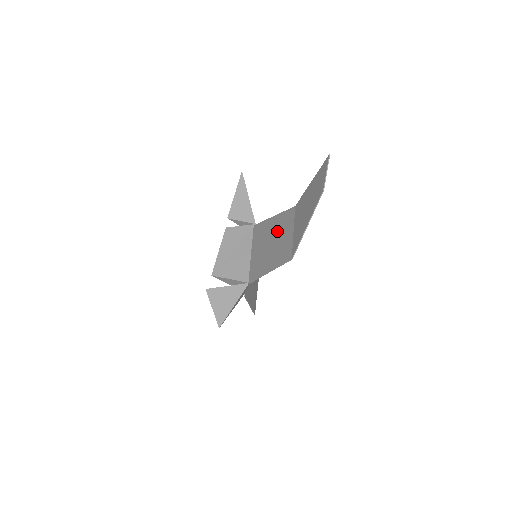
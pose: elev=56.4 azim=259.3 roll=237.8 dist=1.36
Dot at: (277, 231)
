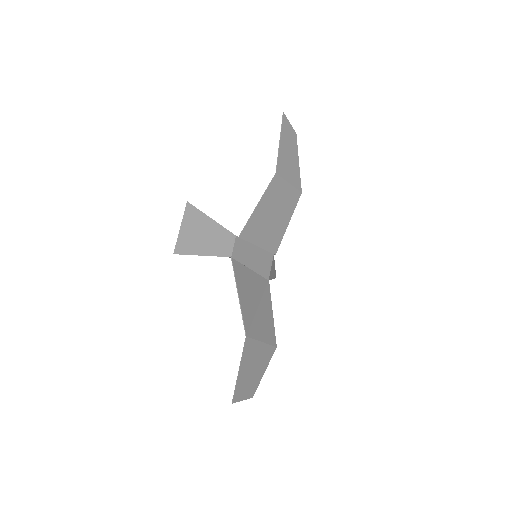
Dot at: (251, 312)
